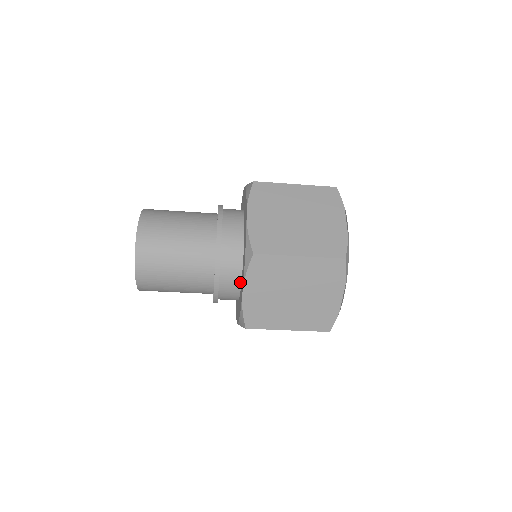
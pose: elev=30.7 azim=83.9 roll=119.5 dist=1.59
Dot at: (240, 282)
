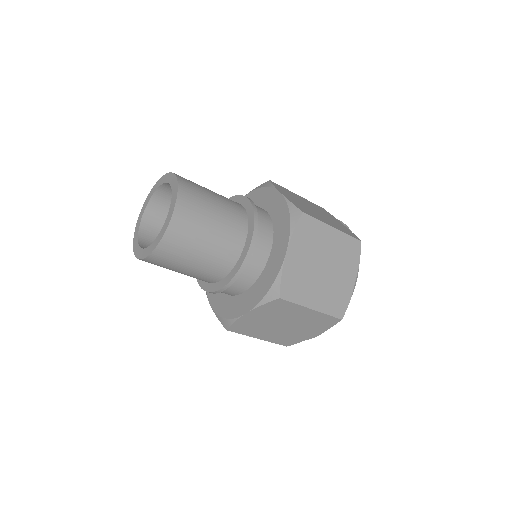
Dot at: (268, 255)
